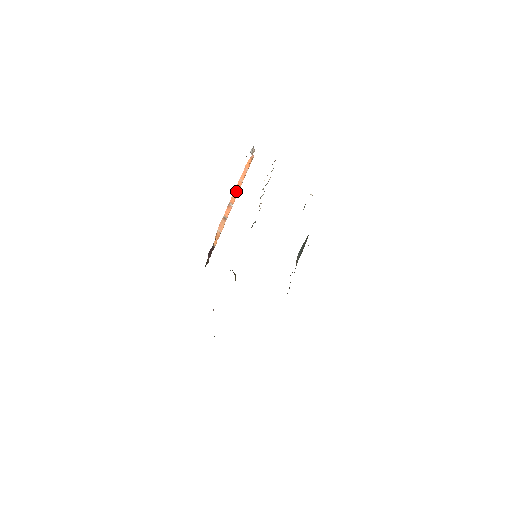
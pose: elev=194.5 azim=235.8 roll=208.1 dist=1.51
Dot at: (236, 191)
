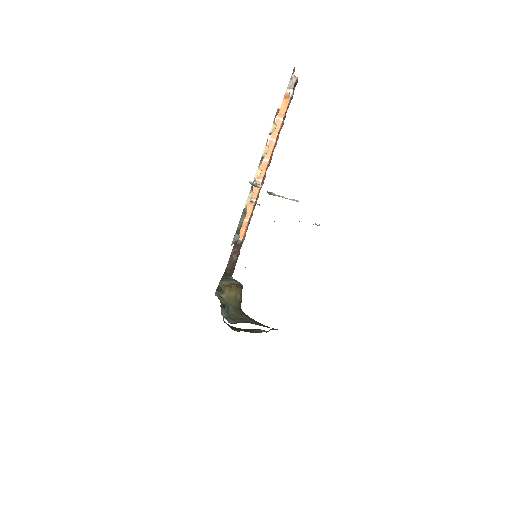
Dot at: (266, 158)
